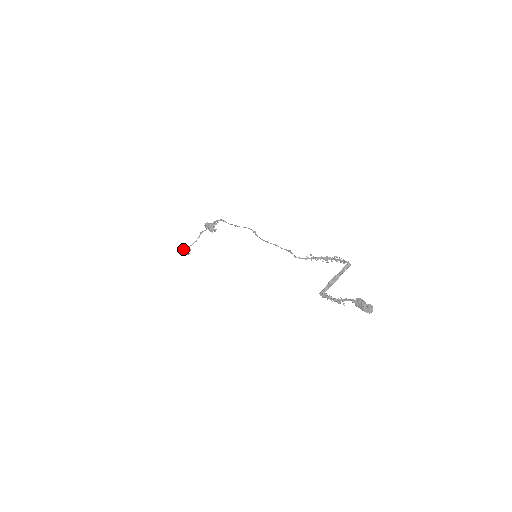
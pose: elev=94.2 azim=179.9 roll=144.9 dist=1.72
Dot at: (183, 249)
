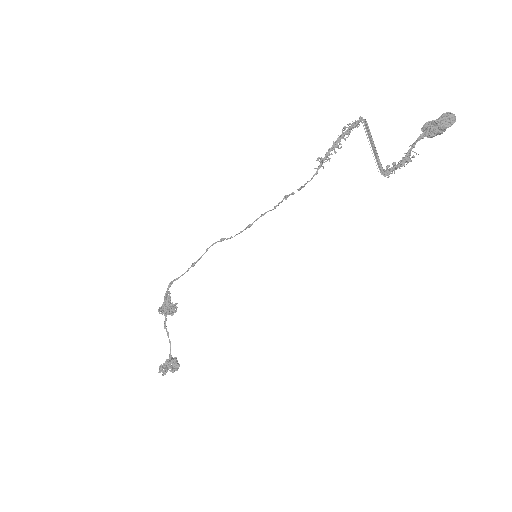
Dot at: (167, 366)
